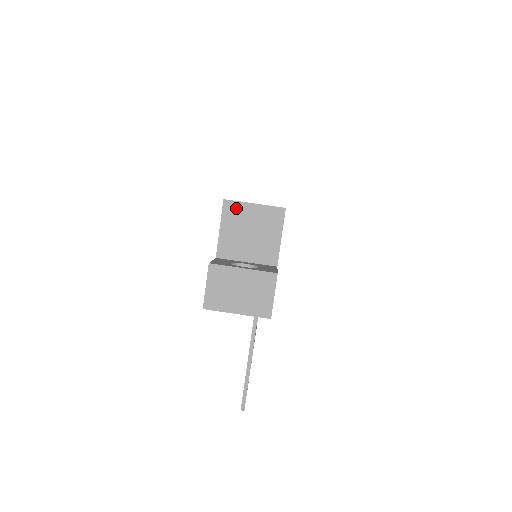
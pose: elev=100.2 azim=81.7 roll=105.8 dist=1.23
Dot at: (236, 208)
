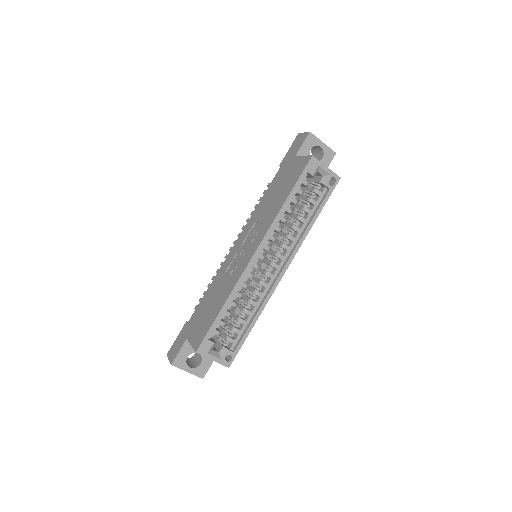
Dot at: (202, 354)
